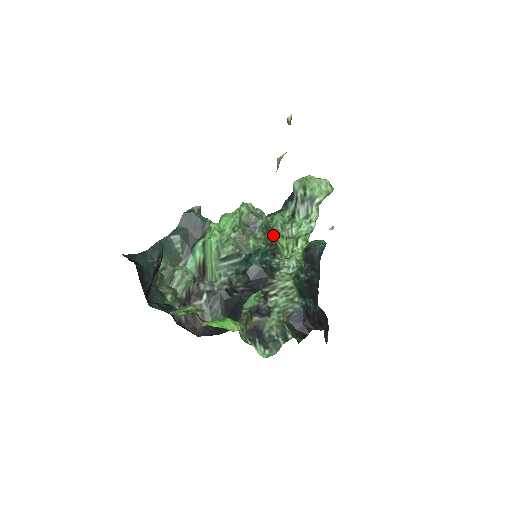
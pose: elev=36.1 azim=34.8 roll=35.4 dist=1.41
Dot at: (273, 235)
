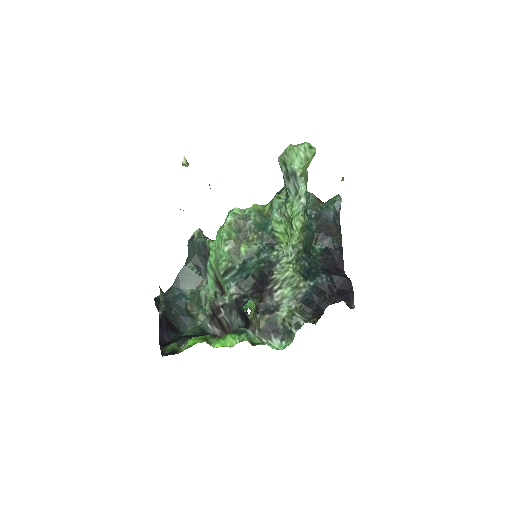
Dot at: (268, 228)
